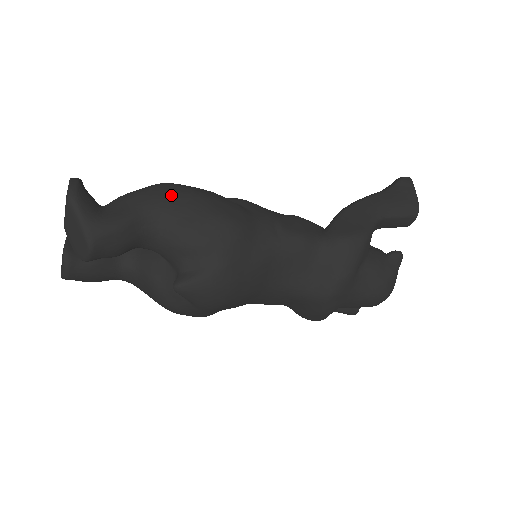
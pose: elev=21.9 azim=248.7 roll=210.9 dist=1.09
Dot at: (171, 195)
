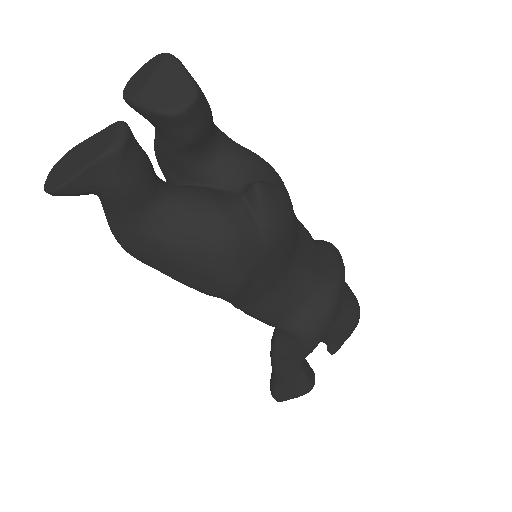
Dot at: occluded
